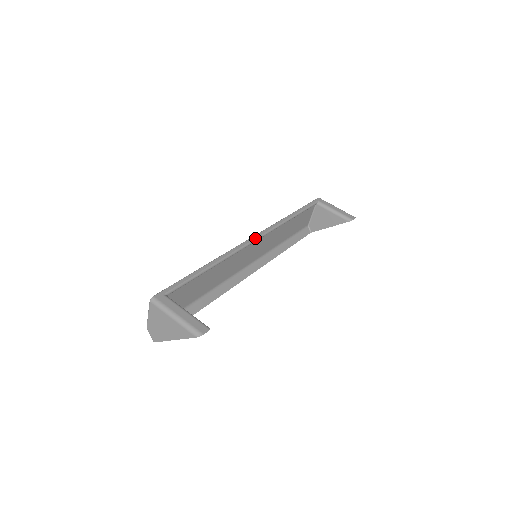
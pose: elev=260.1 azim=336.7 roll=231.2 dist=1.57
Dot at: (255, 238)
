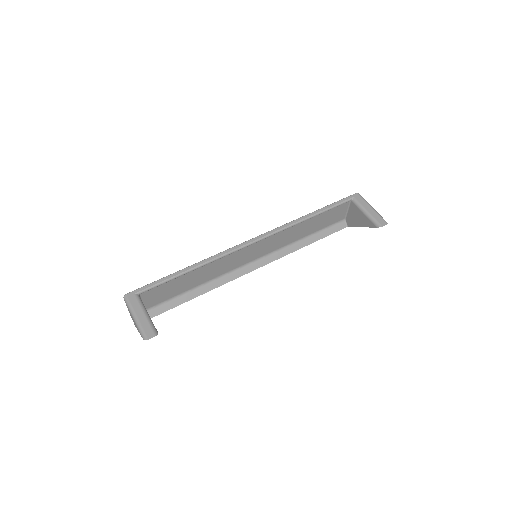
Dot at: (252, 241)
